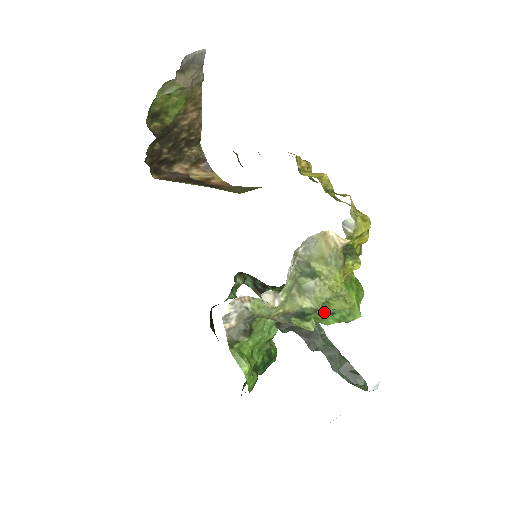
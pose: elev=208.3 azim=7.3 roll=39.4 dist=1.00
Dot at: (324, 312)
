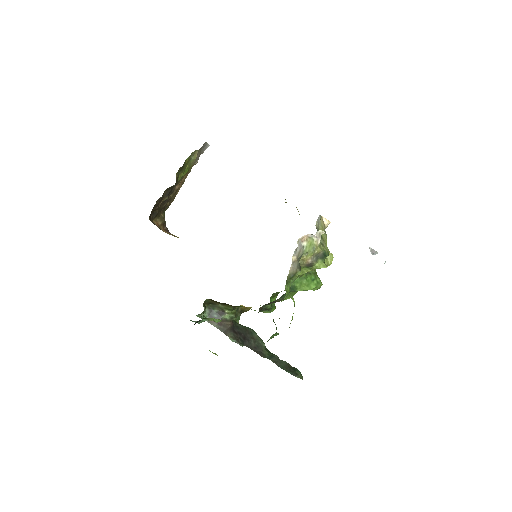
Dot at: (309, 279)
